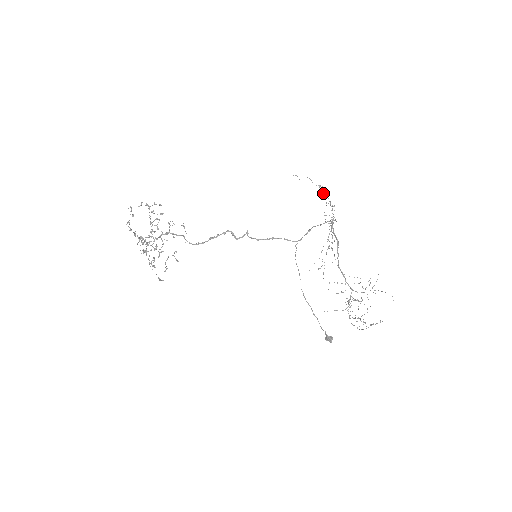
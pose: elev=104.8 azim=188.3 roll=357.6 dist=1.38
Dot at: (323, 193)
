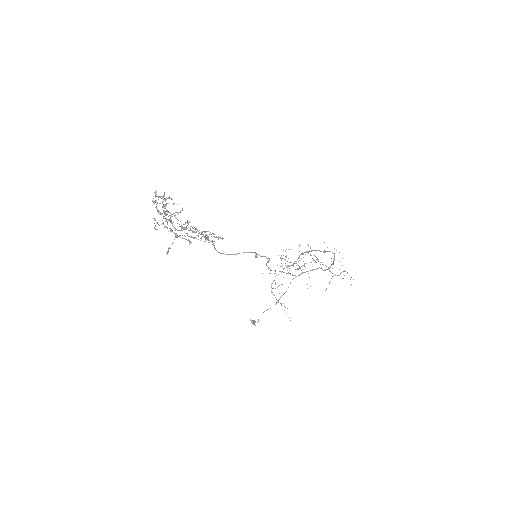
Dot at: occluded
